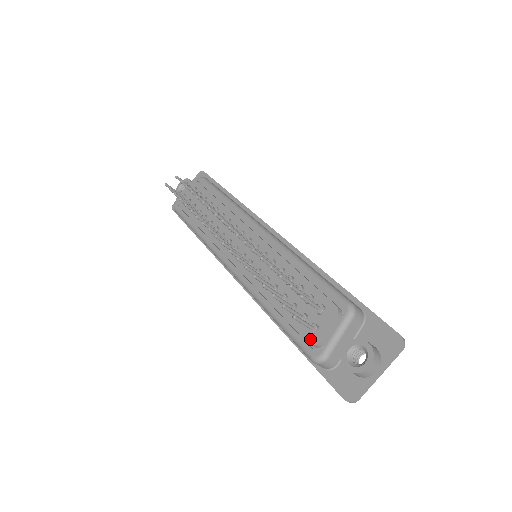
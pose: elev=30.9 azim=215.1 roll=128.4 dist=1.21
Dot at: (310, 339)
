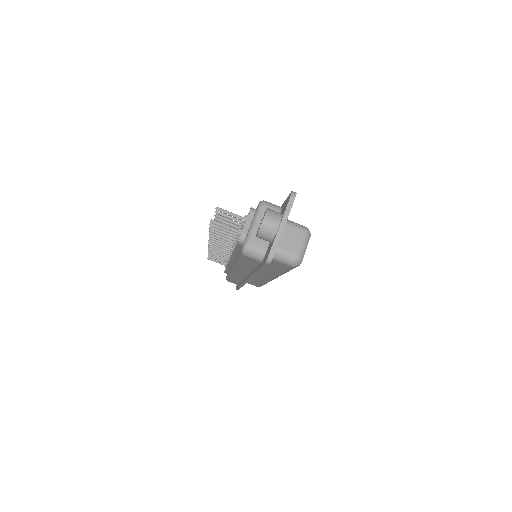
Dot at: (238, 240)
